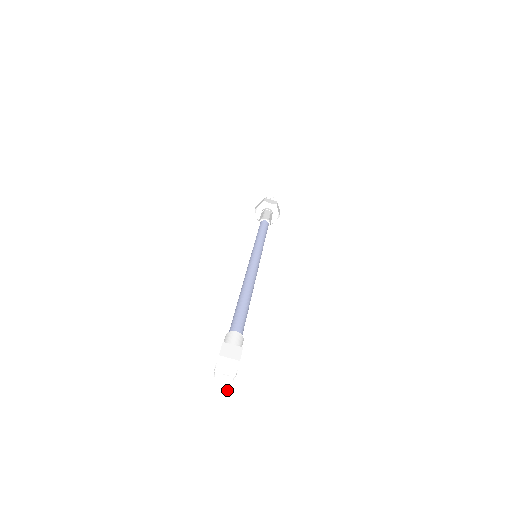
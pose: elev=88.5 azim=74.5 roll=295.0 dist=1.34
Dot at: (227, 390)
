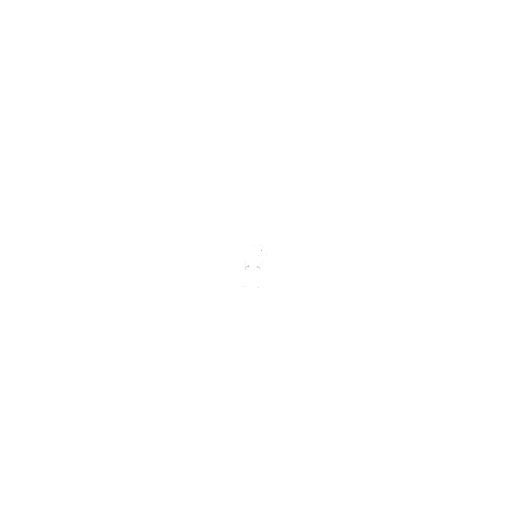
Dot at: (257, 277)
